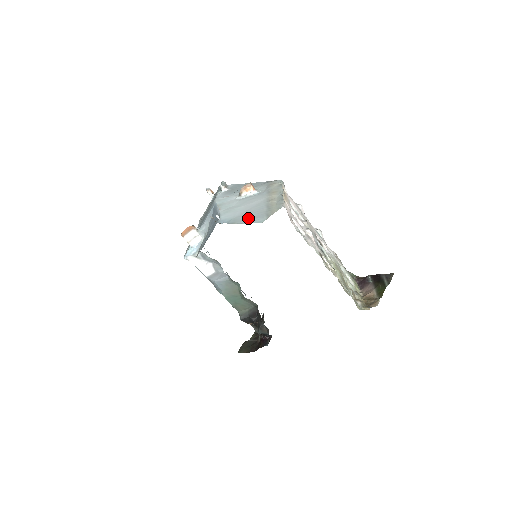
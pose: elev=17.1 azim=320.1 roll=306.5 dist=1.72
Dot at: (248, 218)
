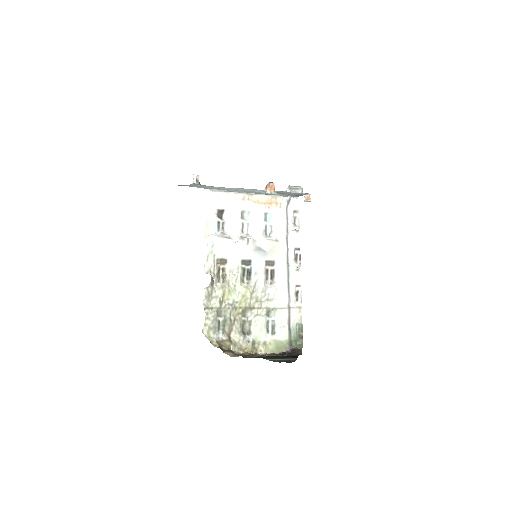
Dot at: (196, 186)
